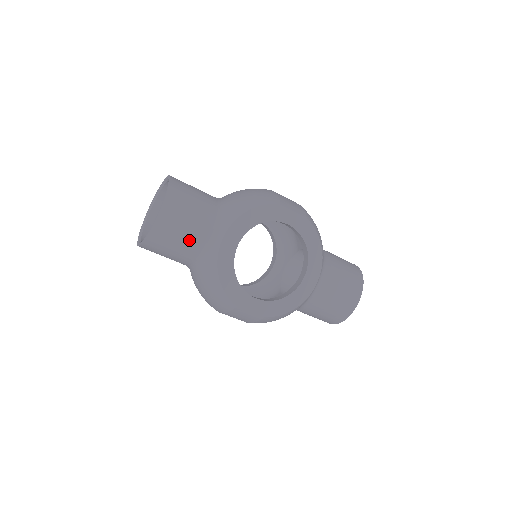
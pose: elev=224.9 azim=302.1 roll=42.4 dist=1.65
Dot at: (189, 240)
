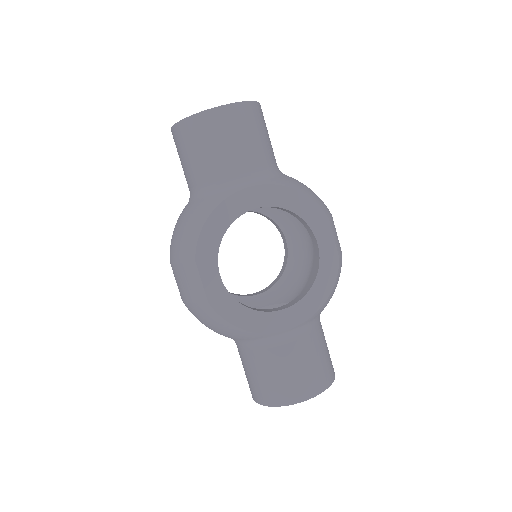
Dot at: (220, 158)
